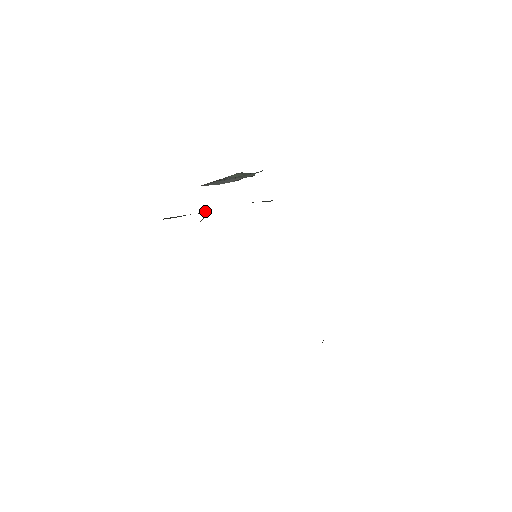
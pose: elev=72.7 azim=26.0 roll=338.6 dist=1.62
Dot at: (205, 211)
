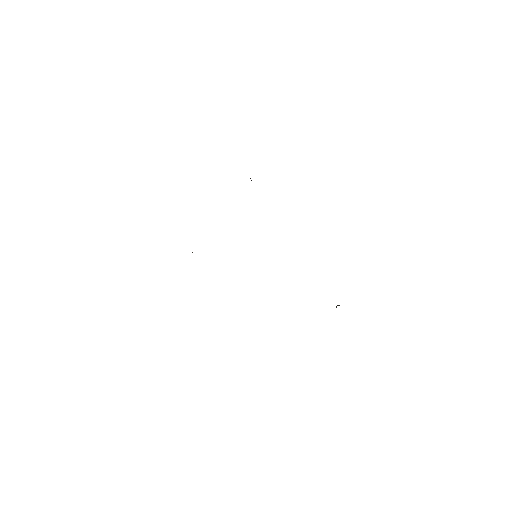
Dot at: occluded
